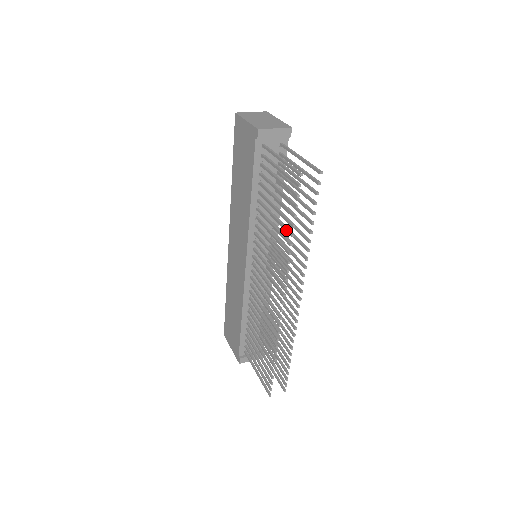
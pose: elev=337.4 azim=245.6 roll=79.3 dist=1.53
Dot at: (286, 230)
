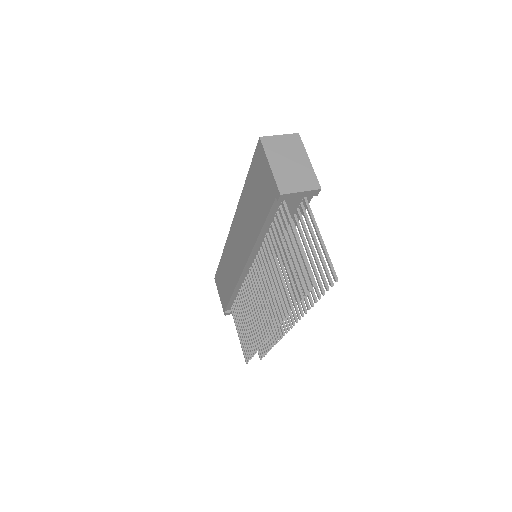
Dot at: (287, 299)
